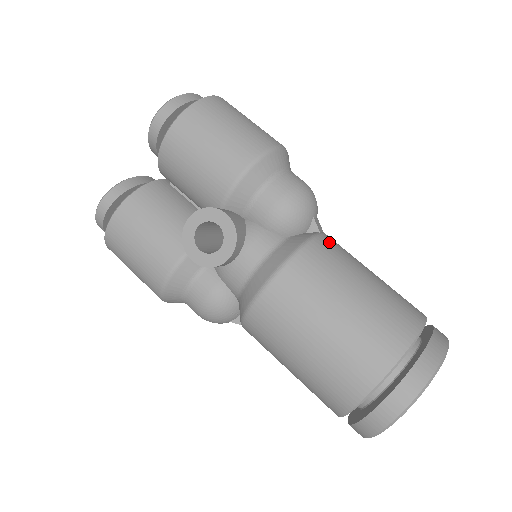
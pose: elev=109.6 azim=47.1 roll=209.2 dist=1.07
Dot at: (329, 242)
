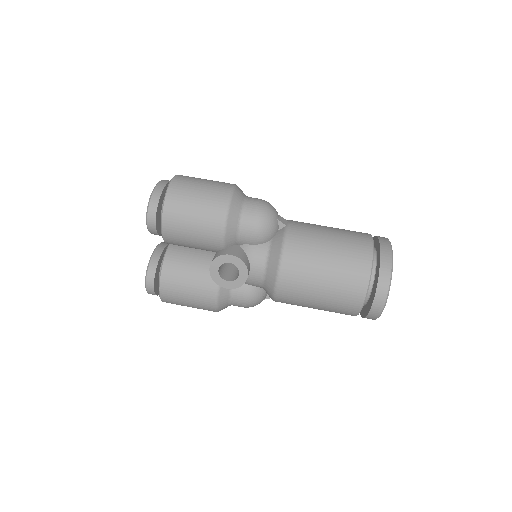
Dot at: (295, 230)
